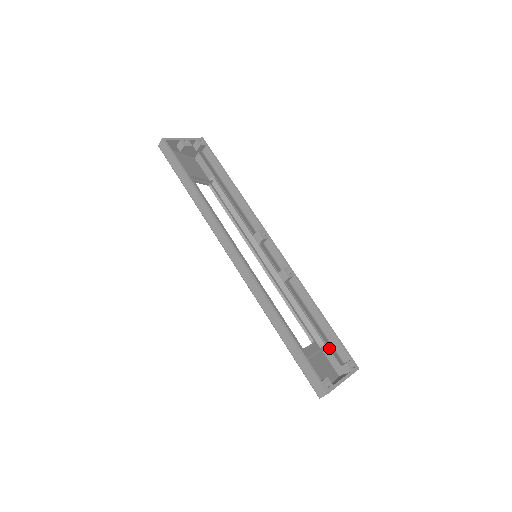
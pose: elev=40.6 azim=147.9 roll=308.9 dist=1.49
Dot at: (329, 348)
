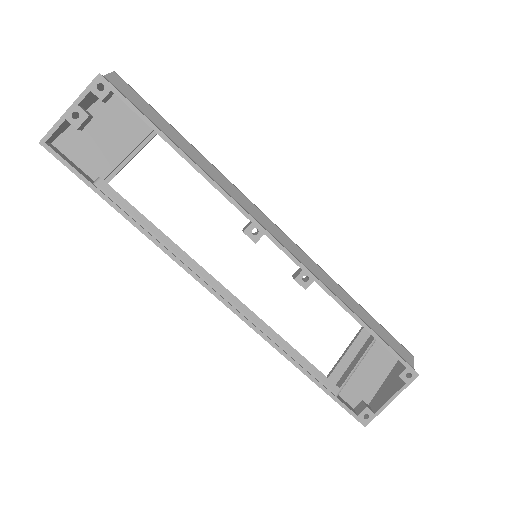
Dot at: occluded
